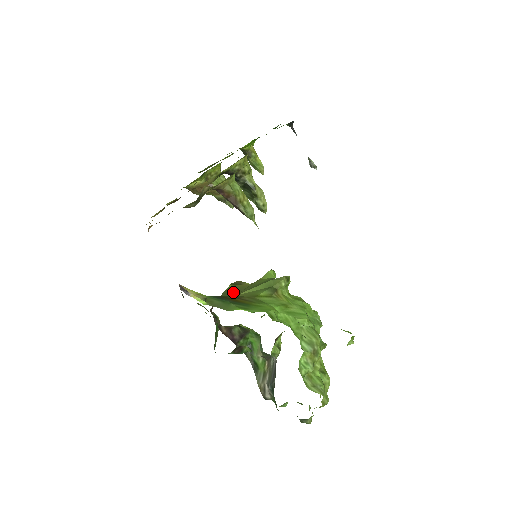
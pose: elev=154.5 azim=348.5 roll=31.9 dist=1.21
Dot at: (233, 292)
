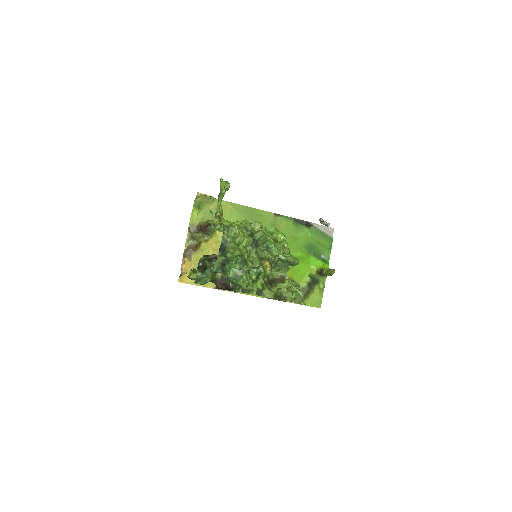
Dot at: occluded
